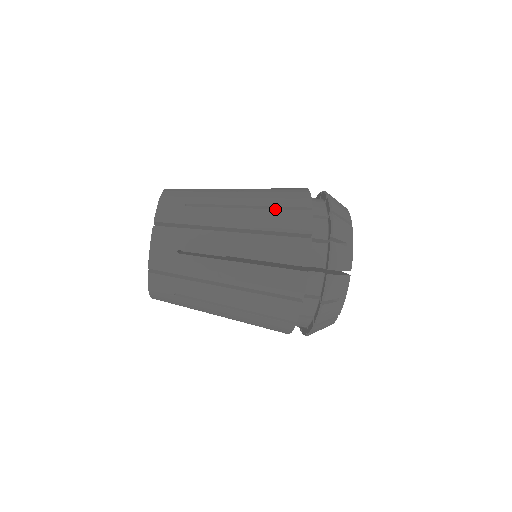
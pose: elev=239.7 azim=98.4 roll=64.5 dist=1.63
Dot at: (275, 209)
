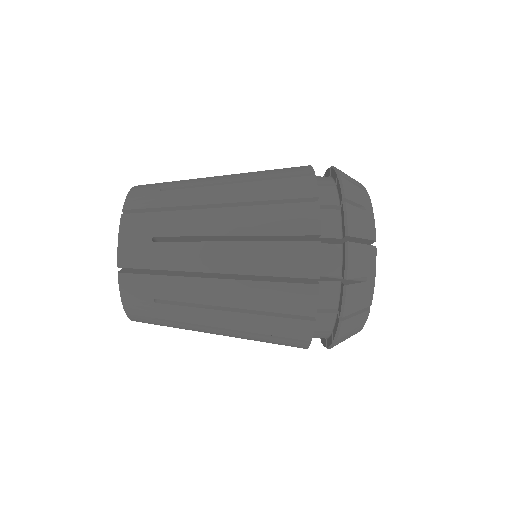
Dot at: (270, 241)
